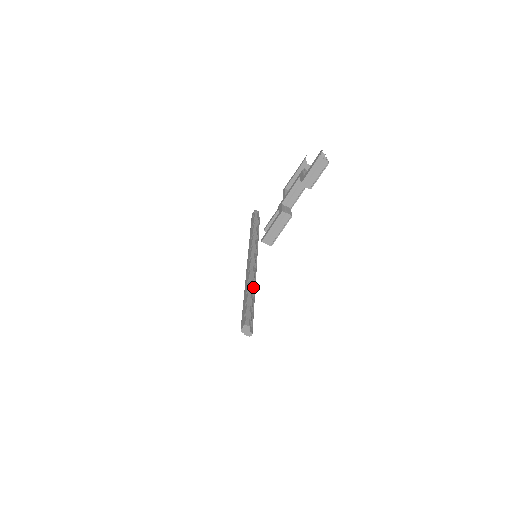
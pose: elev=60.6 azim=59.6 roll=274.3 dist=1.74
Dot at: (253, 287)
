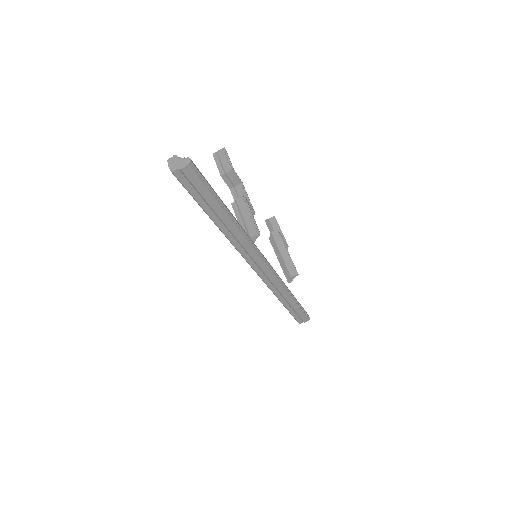
Dot at: occluded
